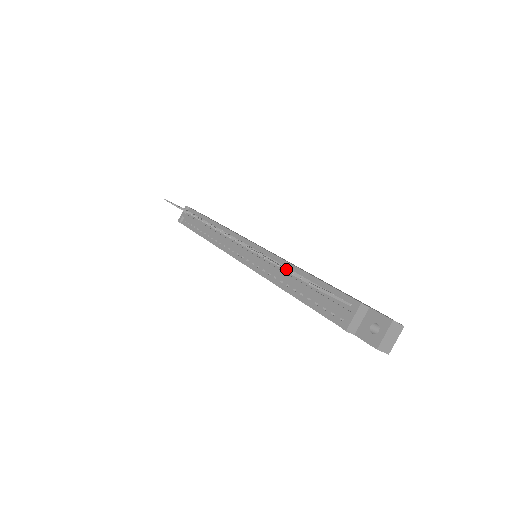
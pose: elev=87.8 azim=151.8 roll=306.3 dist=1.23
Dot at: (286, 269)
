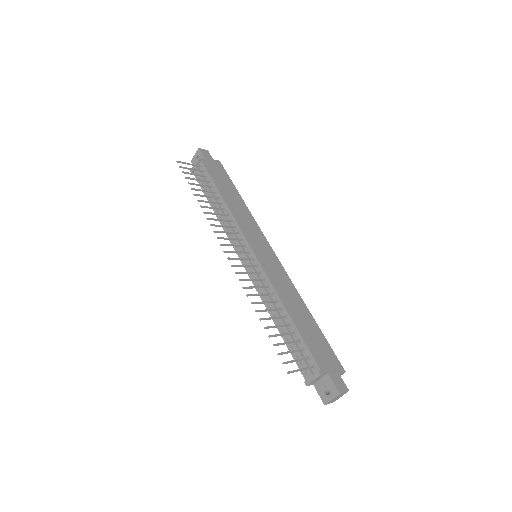
Dot at: (269, 337)
